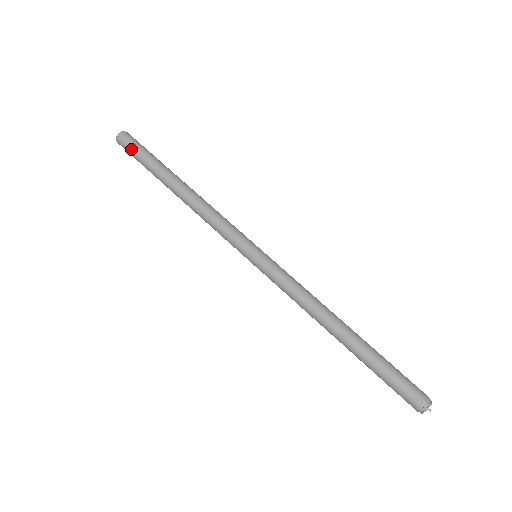
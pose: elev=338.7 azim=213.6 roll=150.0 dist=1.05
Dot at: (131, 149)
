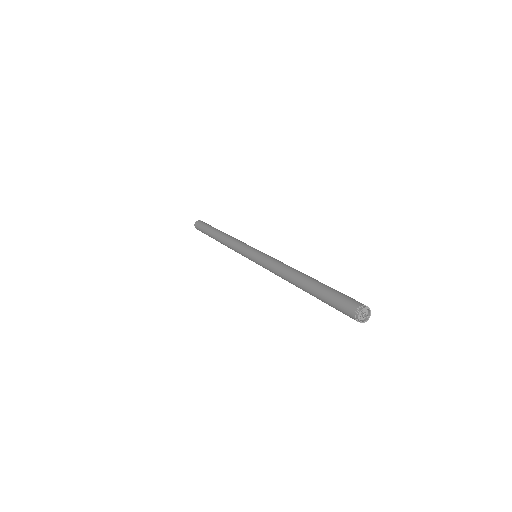
Dot at: (200, 226)
